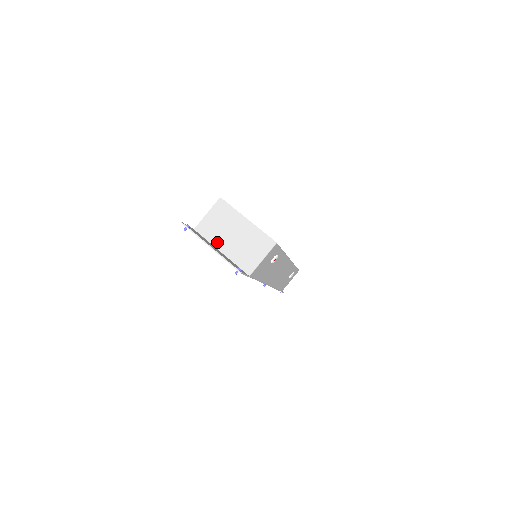
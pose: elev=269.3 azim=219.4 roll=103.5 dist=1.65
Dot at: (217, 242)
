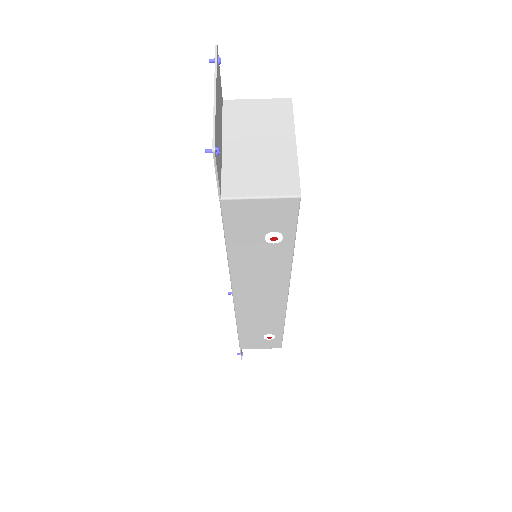
Dot at: (231, 132)
